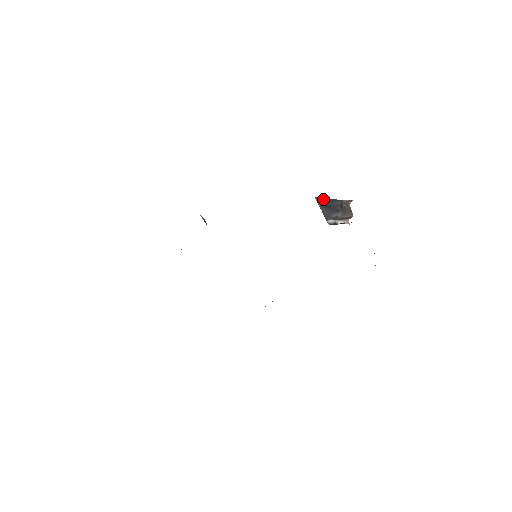
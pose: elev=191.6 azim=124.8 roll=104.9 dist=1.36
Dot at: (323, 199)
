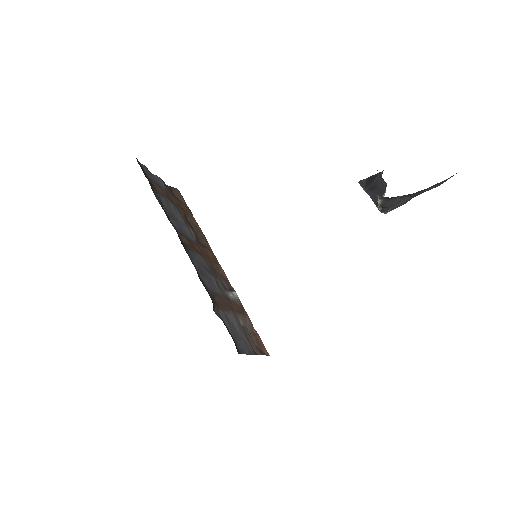
Dot at: (365, 180)
